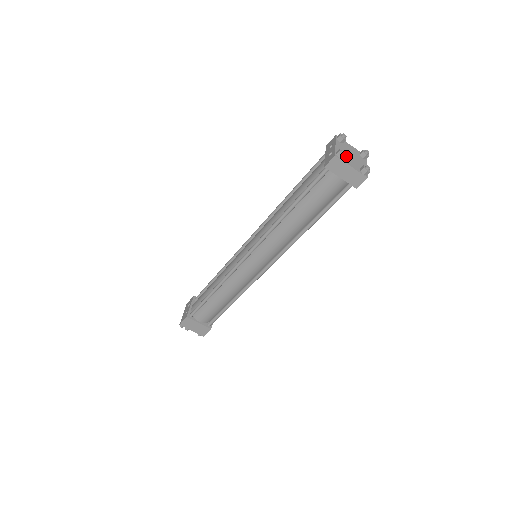
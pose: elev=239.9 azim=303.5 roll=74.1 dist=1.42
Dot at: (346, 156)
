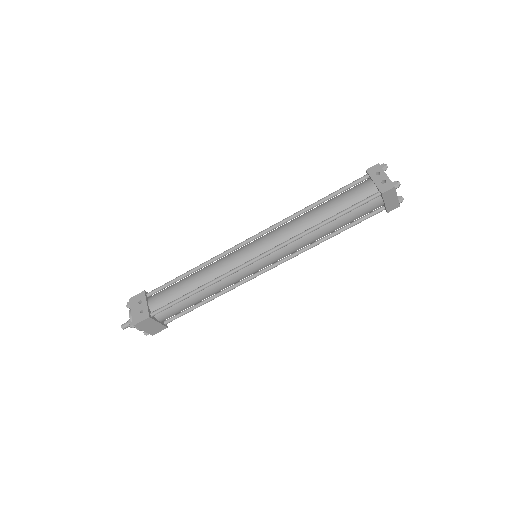
Dot at: occluded
